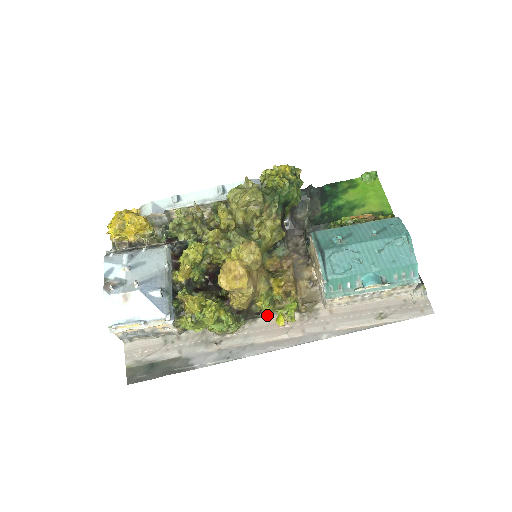
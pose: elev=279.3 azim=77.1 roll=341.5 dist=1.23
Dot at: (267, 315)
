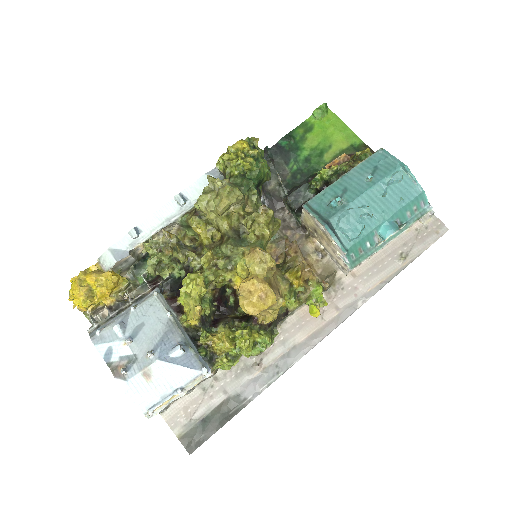
Dot at: (294, 310)
